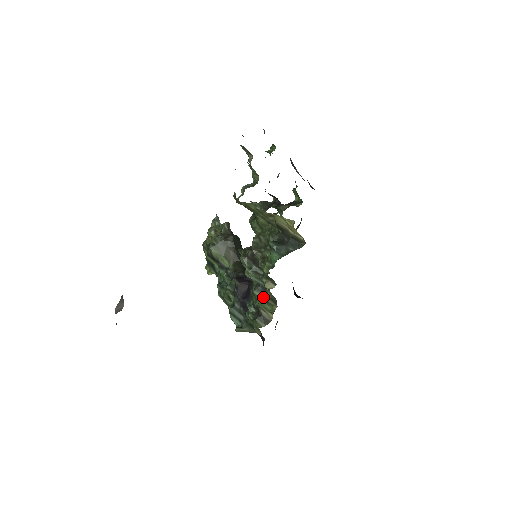
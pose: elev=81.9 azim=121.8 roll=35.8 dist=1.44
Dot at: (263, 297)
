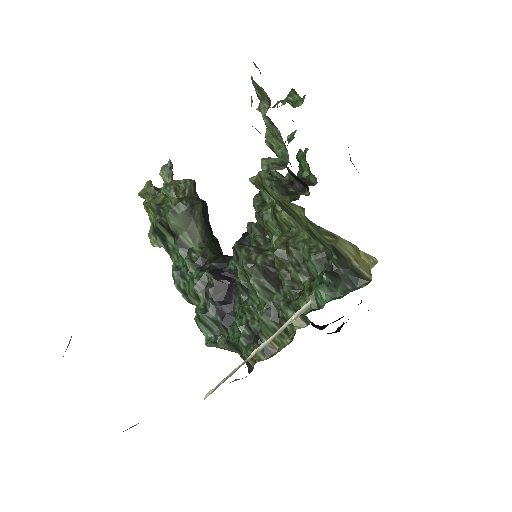
Dot at: (272, 325)
